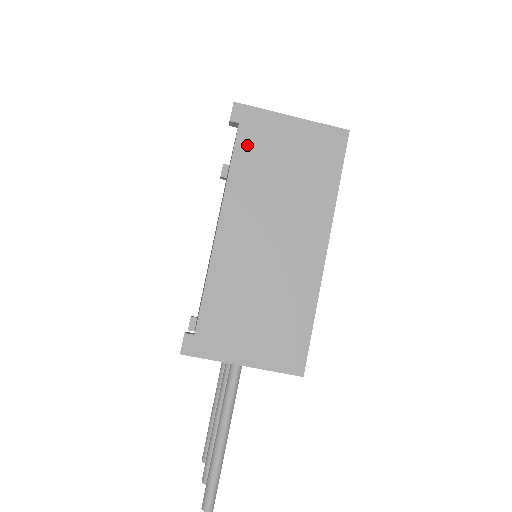
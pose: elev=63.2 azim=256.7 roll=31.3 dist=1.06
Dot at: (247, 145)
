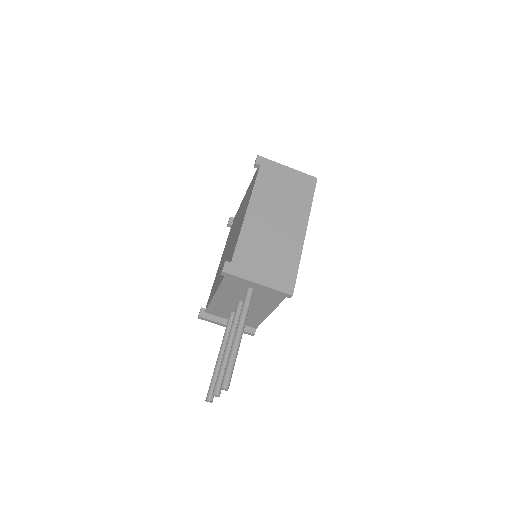
Dot at: (264, 175)
